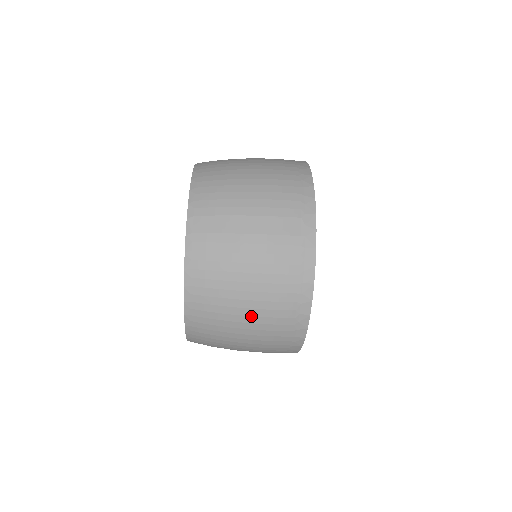
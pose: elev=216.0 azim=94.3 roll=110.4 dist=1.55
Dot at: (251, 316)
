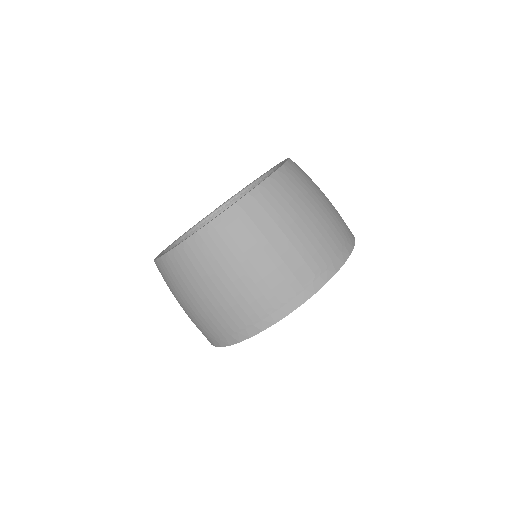
Dot at: (215, 297)
